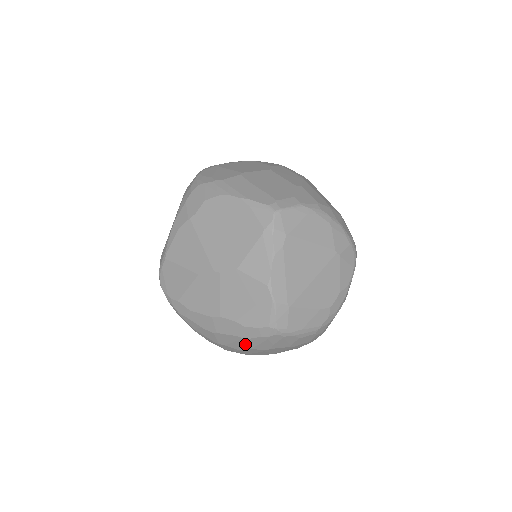
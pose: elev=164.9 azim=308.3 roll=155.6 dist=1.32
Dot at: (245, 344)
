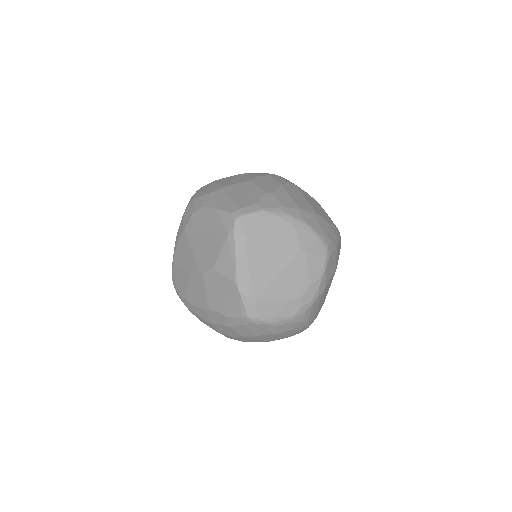
Dot at: (234, 332)
